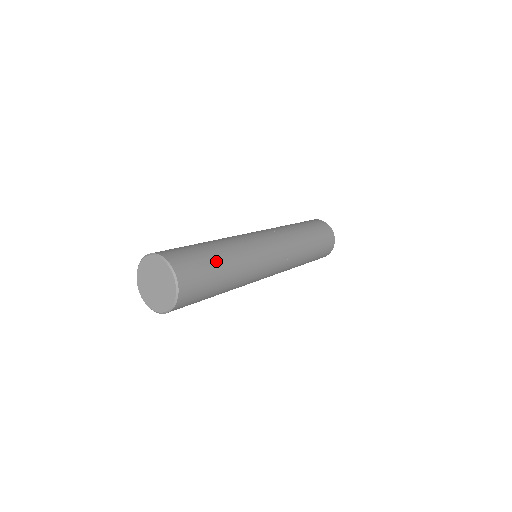
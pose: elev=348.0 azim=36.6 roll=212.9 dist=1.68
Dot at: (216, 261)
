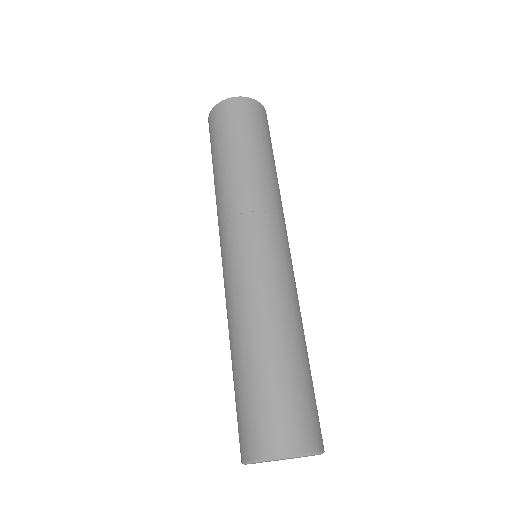
Dot at: occluded
